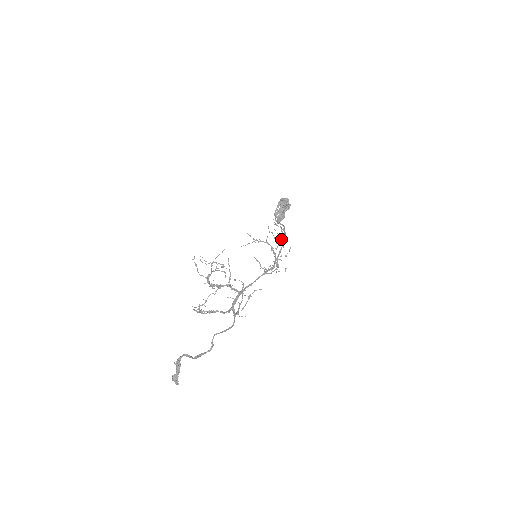
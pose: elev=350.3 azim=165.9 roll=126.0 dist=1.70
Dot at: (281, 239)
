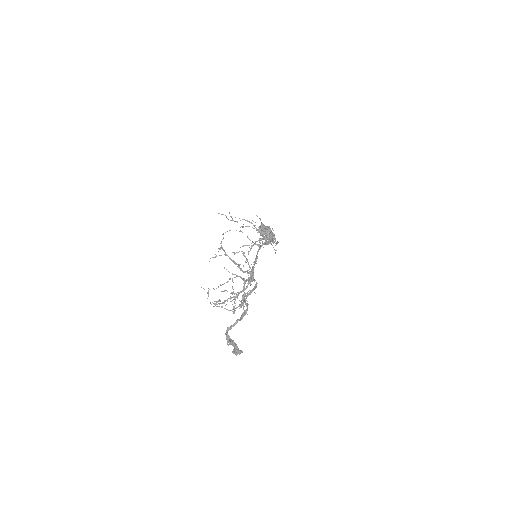
Dot at: (254, 225)
